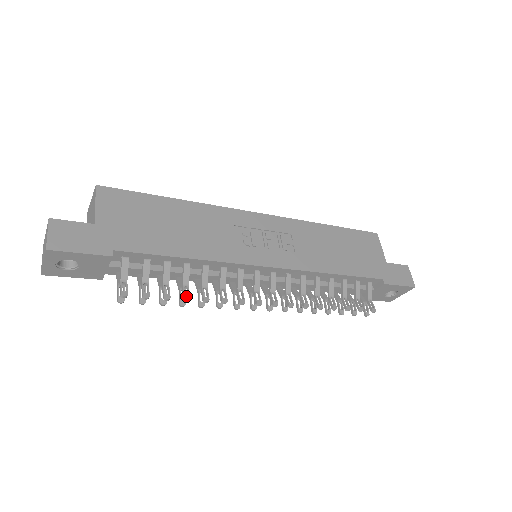
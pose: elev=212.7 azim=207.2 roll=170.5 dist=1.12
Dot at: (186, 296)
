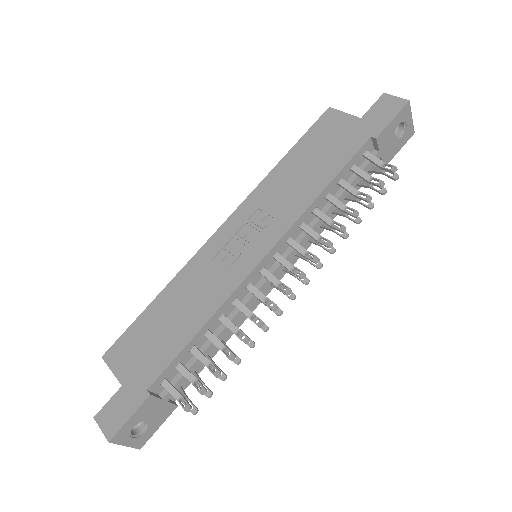
Dot at: (229, 356)
